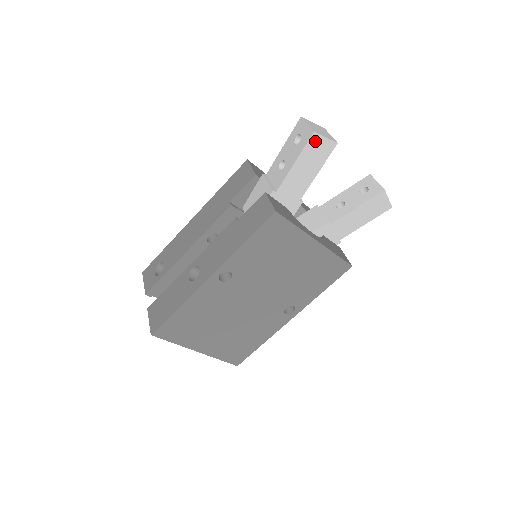
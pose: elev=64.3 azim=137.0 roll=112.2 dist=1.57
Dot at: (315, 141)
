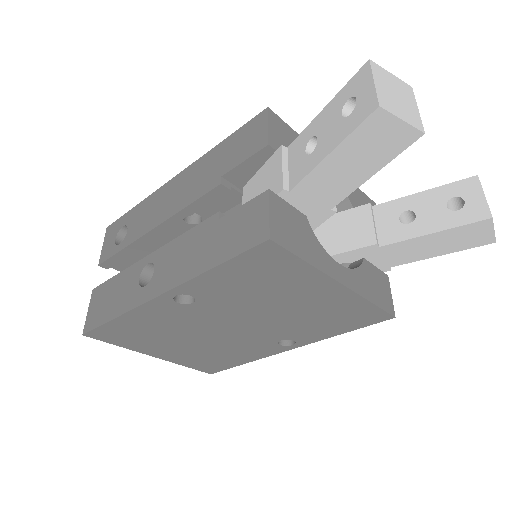
Dot at: (378, 123)
